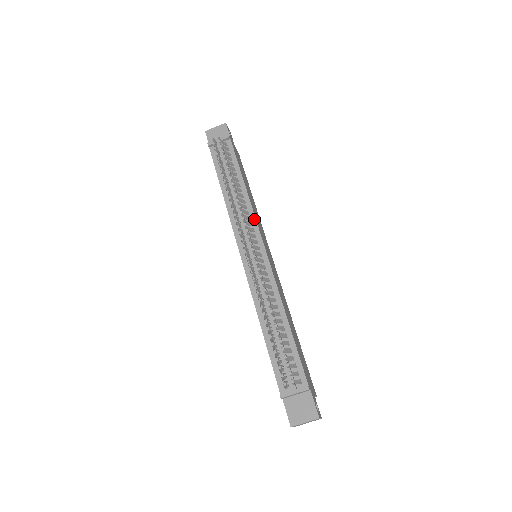
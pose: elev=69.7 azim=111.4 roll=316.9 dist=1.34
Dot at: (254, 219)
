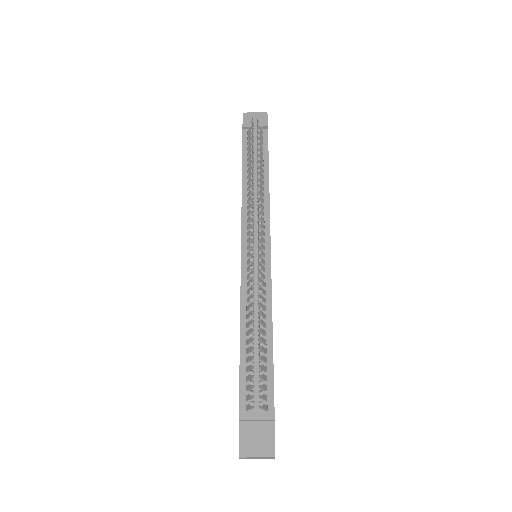
Dot at: (268, 216)
